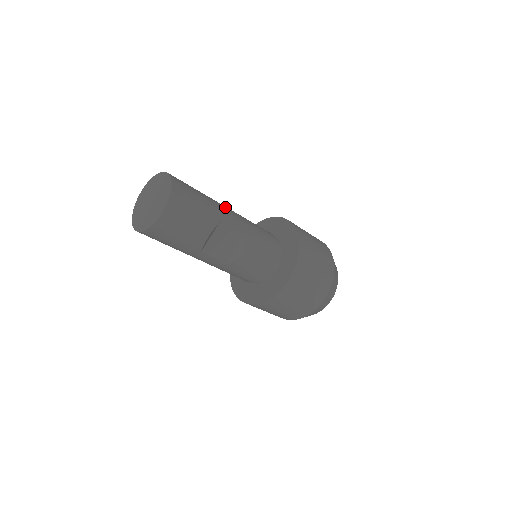
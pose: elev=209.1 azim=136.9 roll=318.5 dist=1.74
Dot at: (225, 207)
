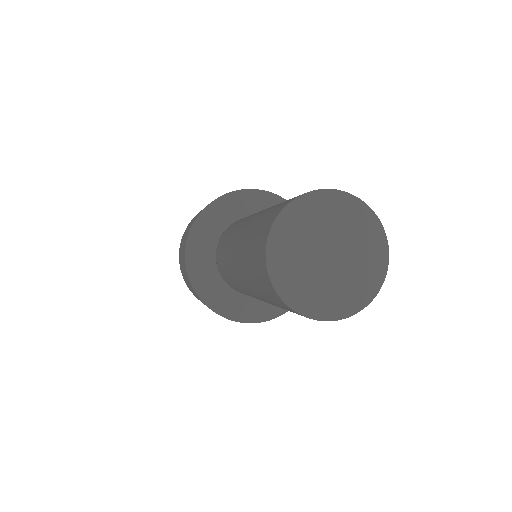
Dot at: occluded
